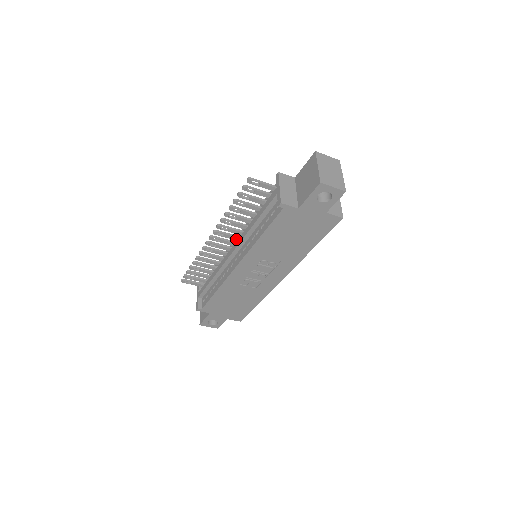
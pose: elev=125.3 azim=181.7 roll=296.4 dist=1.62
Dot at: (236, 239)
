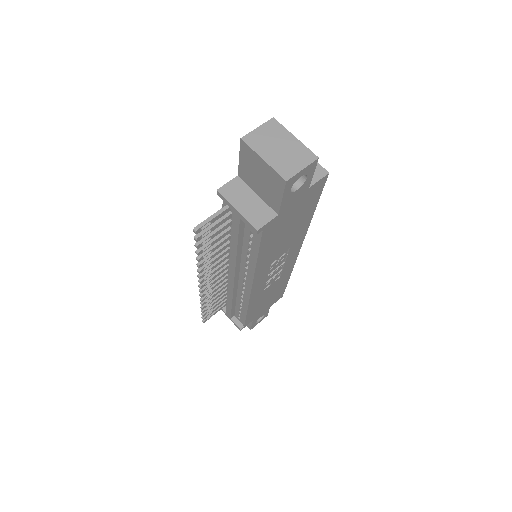
Dot at: (225, 264)
